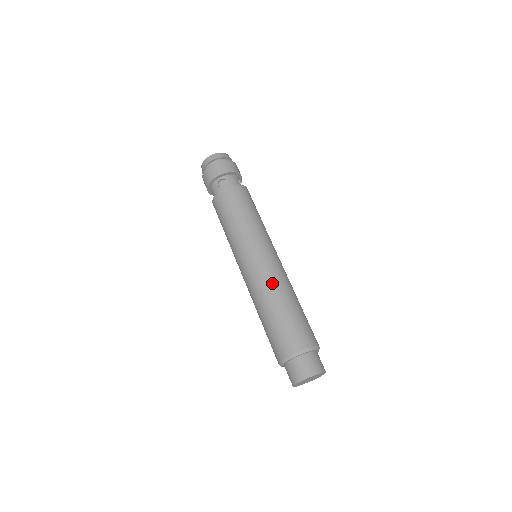
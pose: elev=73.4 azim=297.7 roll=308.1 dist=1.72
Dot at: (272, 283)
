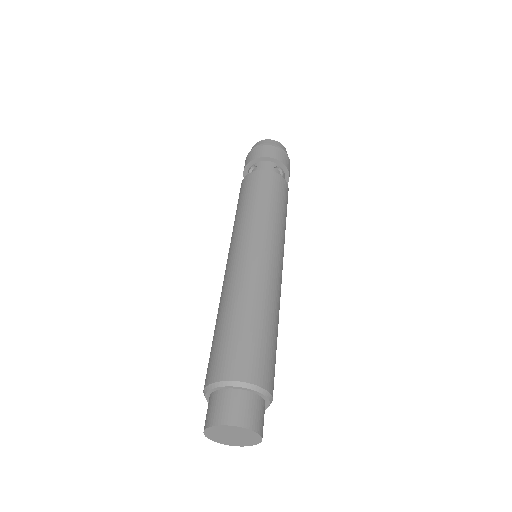
Dot at: (236, 283)
